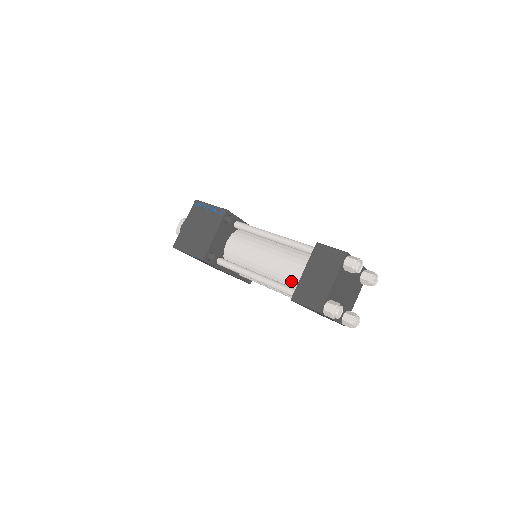
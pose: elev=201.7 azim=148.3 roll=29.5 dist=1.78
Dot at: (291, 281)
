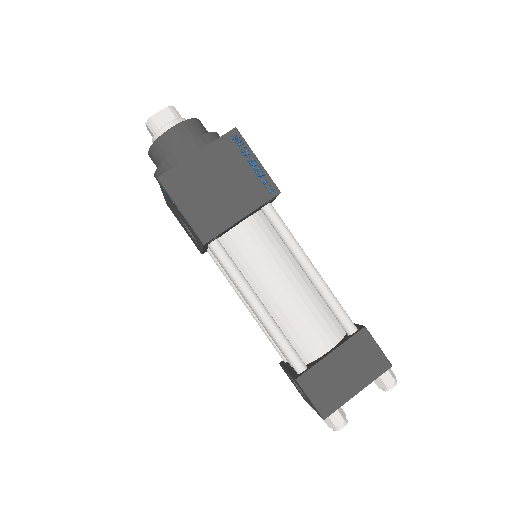
Dot at: (302, 346)
